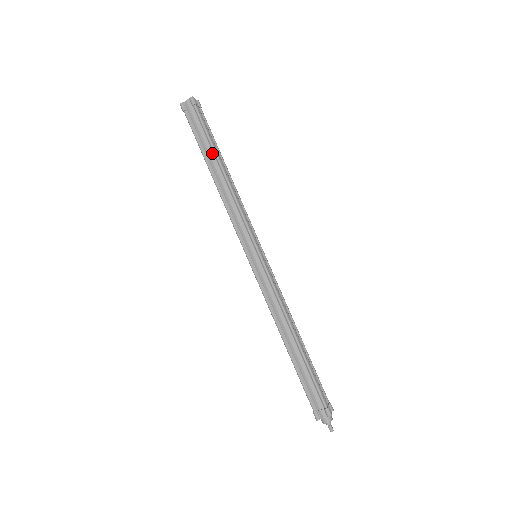
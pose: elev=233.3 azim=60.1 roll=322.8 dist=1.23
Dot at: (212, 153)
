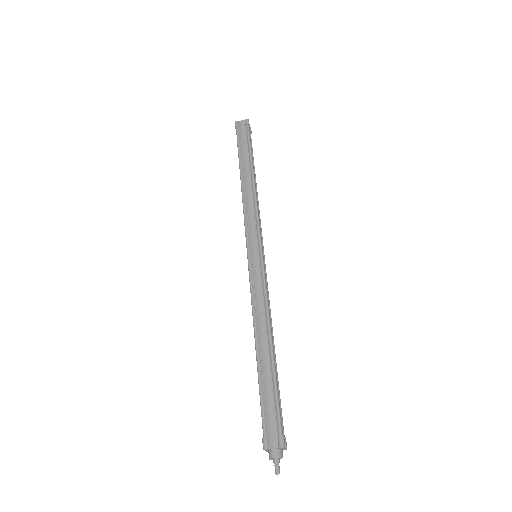
Dot at: (248, 161)
